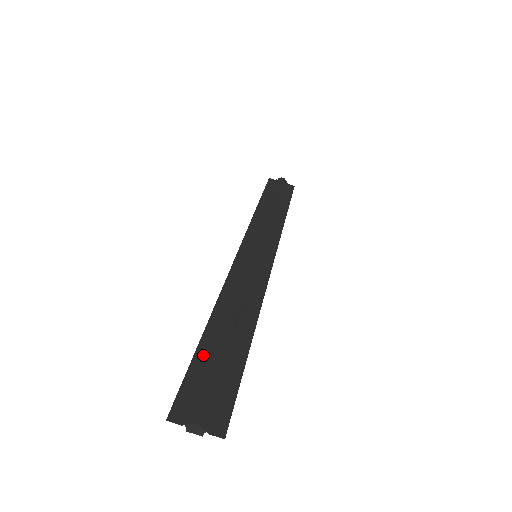
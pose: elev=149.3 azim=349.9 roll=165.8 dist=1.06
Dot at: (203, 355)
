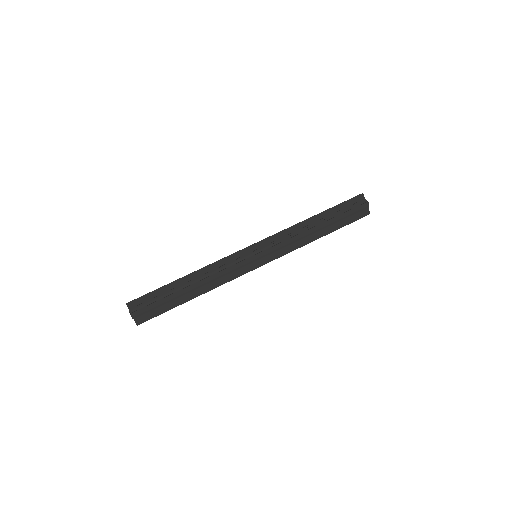
Dot at: (165, 290)
